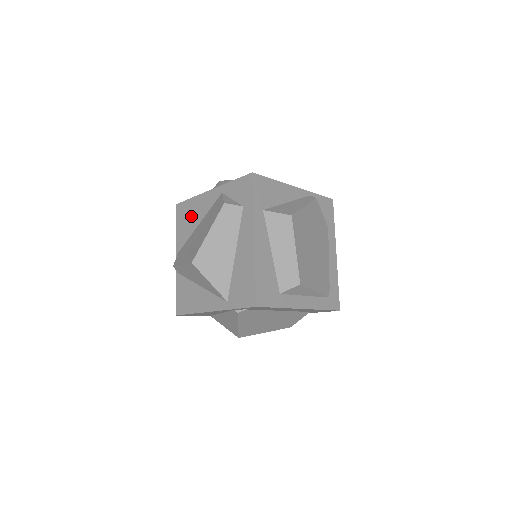
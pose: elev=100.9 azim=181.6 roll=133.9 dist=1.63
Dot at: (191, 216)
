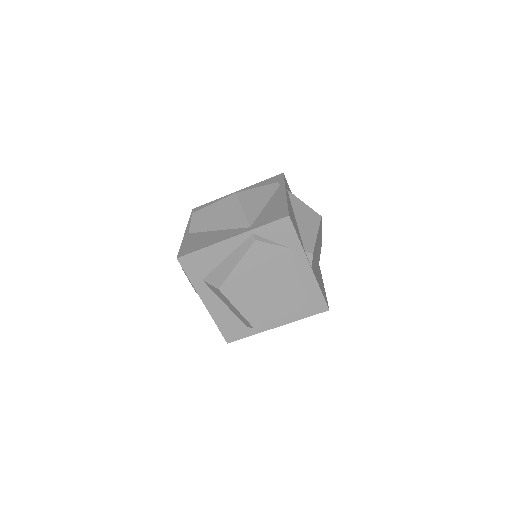
Dot at: occluded
